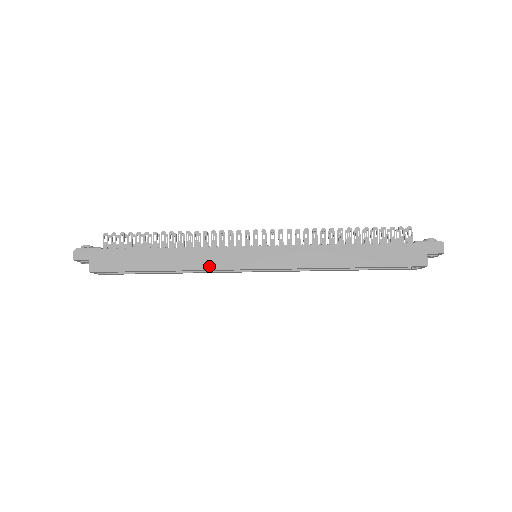
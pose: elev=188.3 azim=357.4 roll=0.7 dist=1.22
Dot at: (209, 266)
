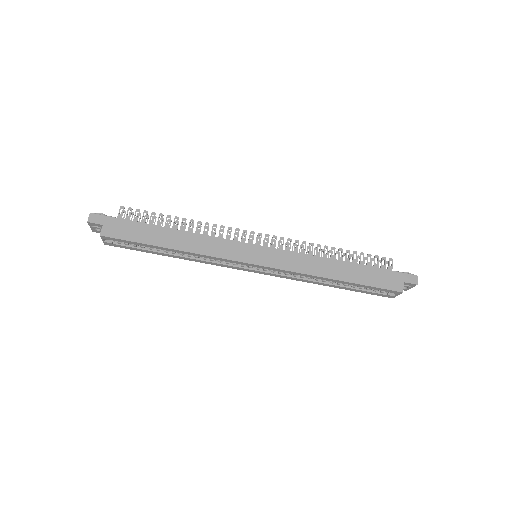
Dot at: (214, 253)
